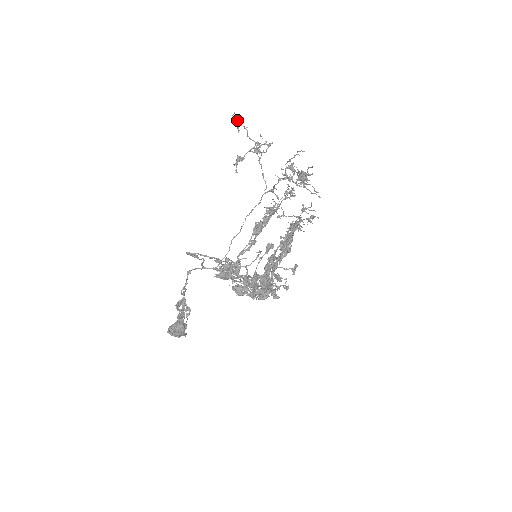
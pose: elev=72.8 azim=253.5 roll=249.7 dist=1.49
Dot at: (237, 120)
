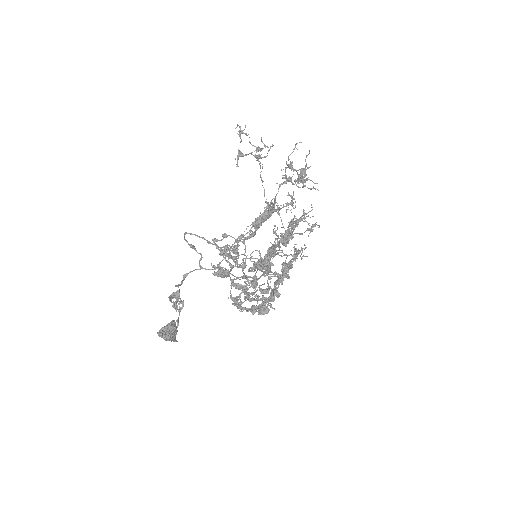
Dot at: (240, 129)
